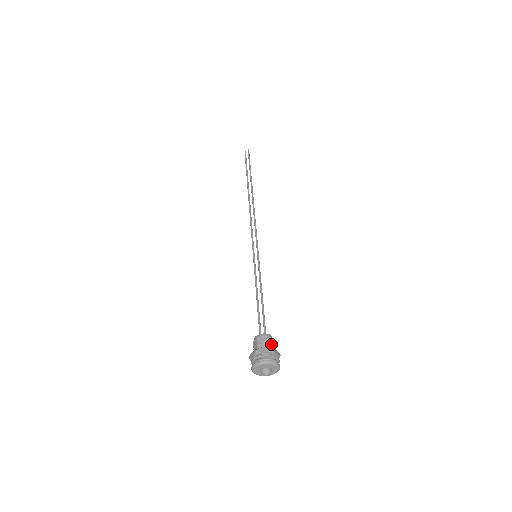
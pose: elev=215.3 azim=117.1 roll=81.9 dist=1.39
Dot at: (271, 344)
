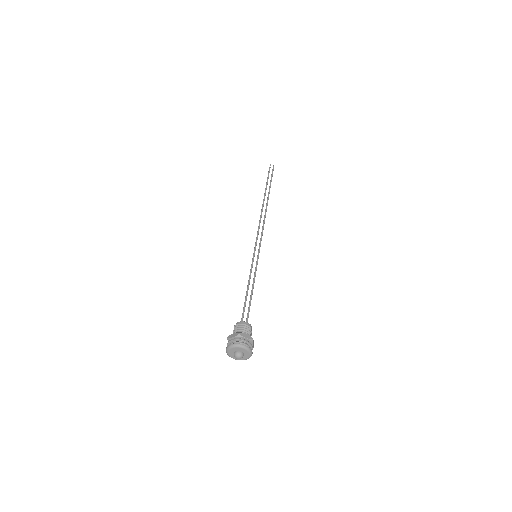
Dot at: (243, 330)
